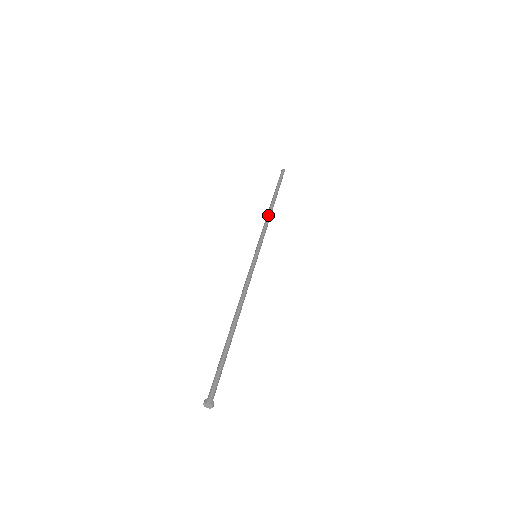
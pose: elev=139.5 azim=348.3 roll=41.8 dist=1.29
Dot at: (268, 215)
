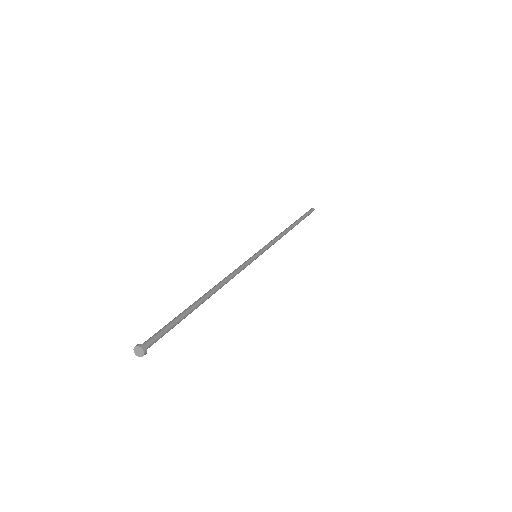
Dot at: (284, 233)
